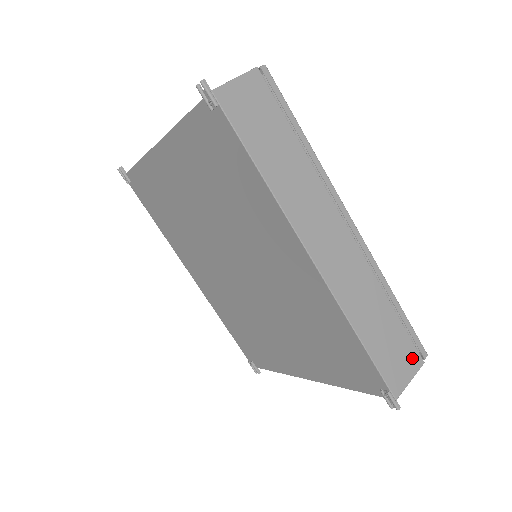
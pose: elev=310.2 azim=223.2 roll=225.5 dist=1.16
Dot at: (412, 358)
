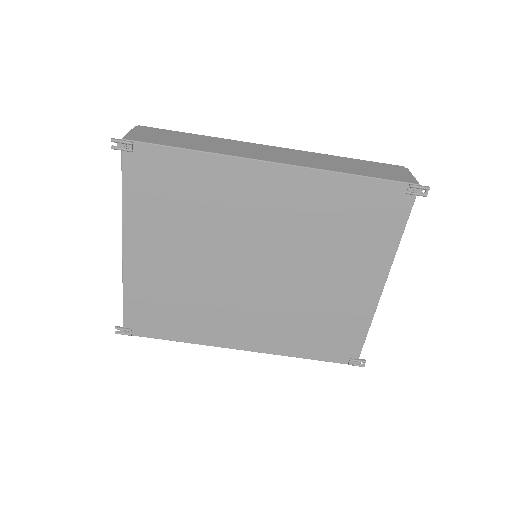
Dot at: (397, 169)
